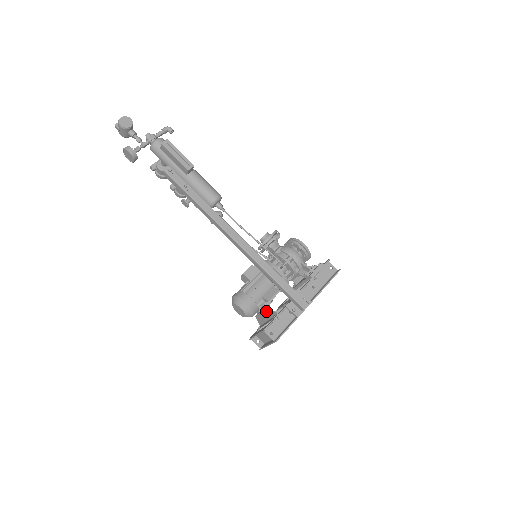
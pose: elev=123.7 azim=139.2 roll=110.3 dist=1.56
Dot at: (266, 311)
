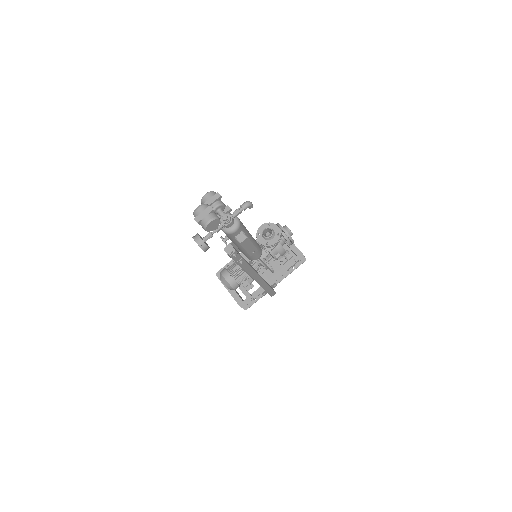
Dot at: (244, 287)
